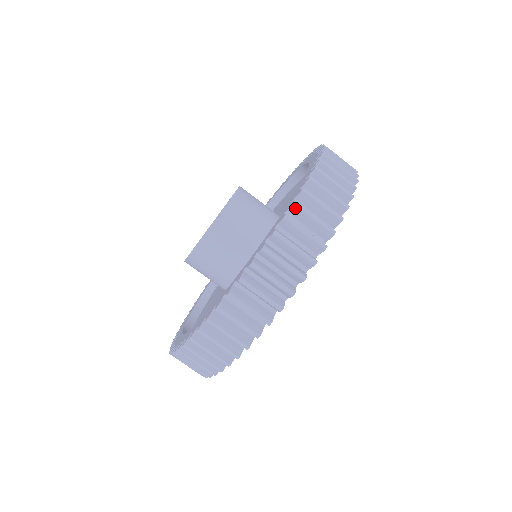
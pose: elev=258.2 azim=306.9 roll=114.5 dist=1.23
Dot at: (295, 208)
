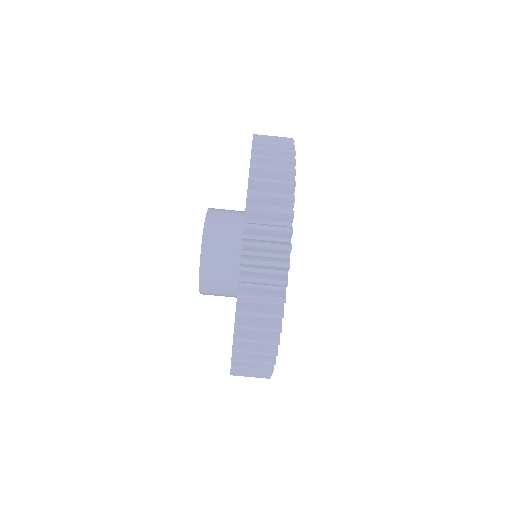
Dot at: (237, 340)
